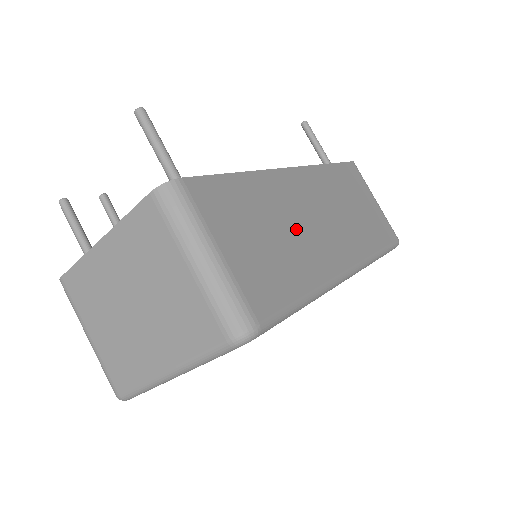
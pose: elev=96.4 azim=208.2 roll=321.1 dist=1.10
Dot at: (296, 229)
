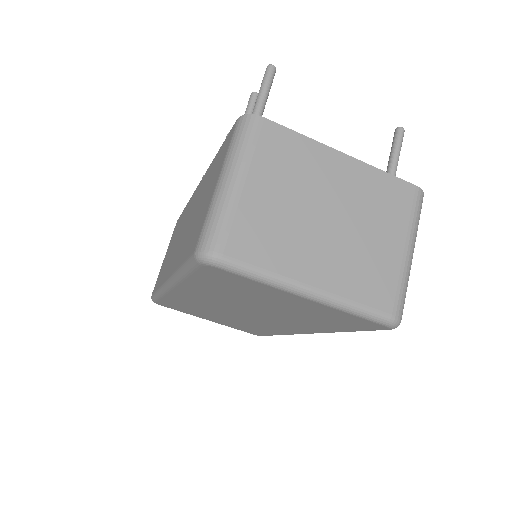
Dot at: occluded
